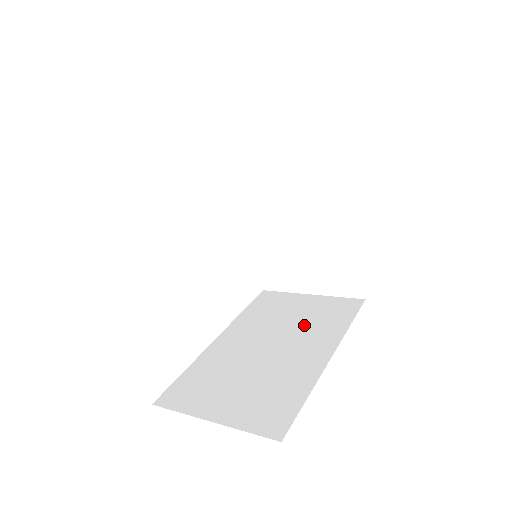
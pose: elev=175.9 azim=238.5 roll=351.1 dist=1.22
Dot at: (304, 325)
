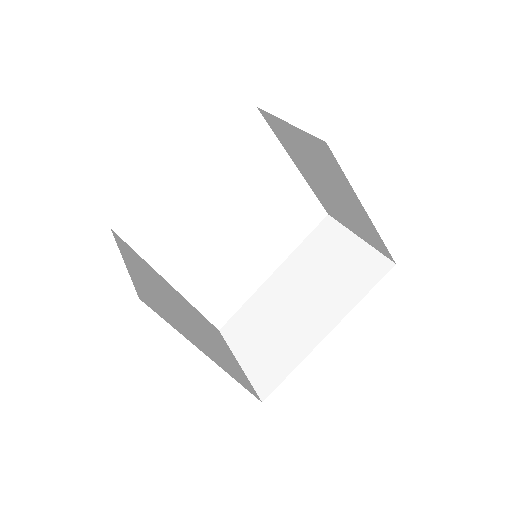
Dot at: (331, 283)
